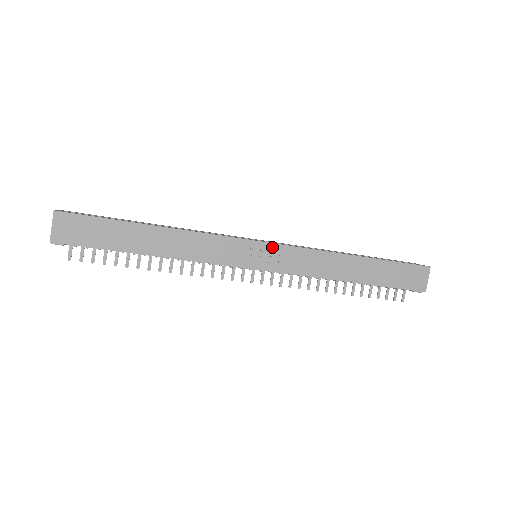
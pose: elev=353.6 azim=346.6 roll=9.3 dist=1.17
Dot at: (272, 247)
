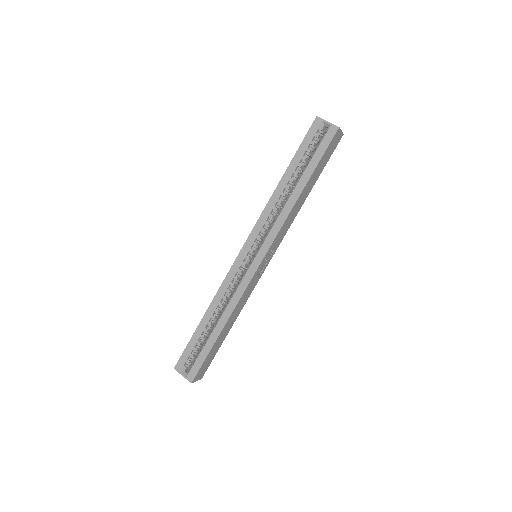
Dot at: (266, 255)
